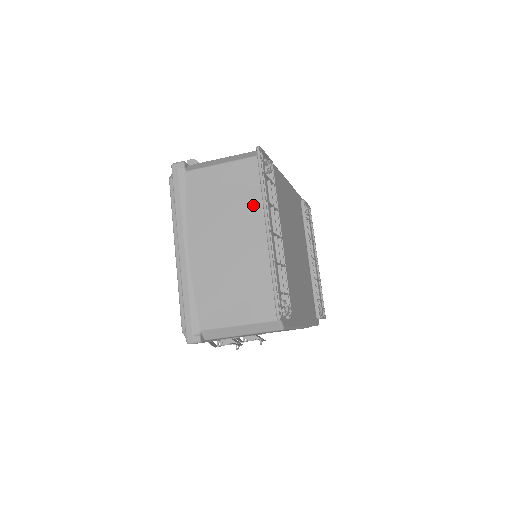
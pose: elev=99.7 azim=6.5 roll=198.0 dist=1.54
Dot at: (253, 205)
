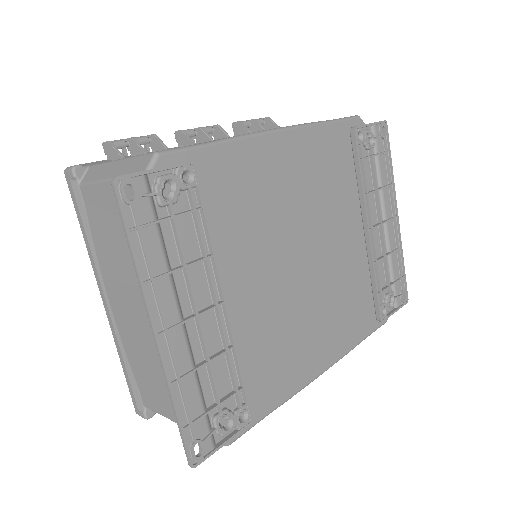
Dot at: occluded
